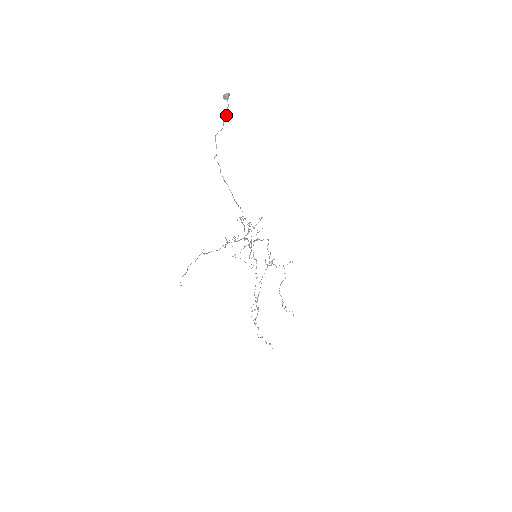
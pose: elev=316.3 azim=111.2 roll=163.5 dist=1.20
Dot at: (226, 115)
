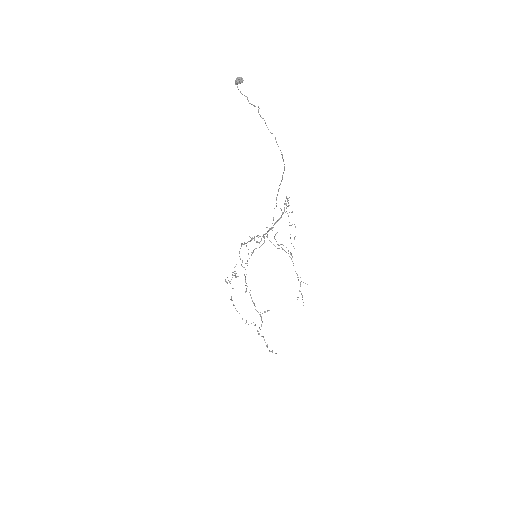
Dot at: (247, 97)
